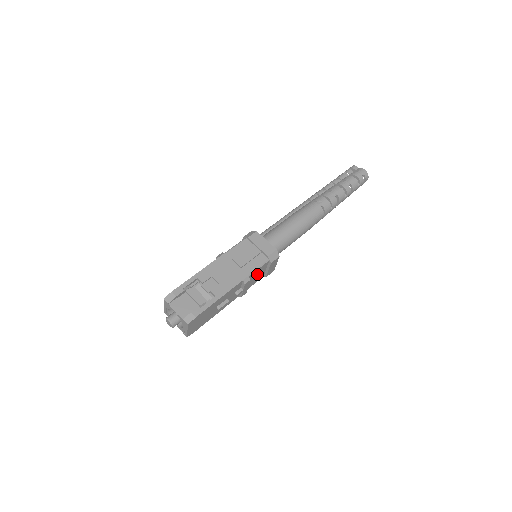
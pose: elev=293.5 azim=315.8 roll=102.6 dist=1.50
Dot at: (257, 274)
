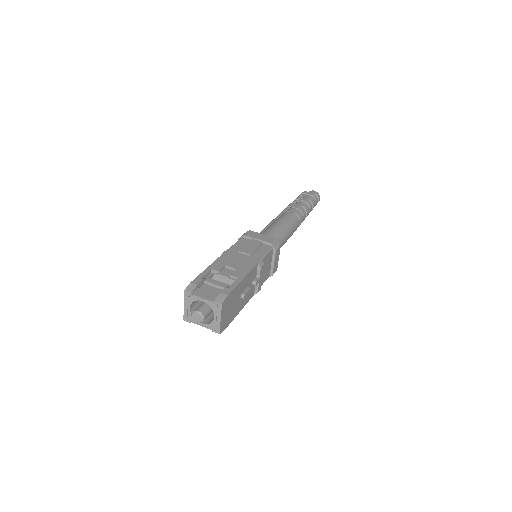
Dot at: (266, 265)
